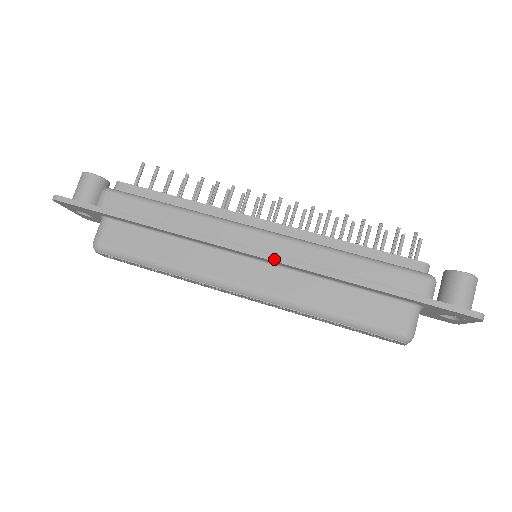
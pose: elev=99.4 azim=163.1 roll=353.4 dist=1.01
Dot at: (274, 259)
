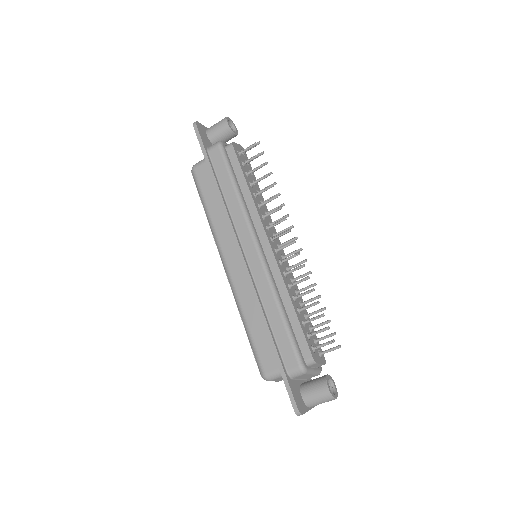
Dot at: (246, 271)
